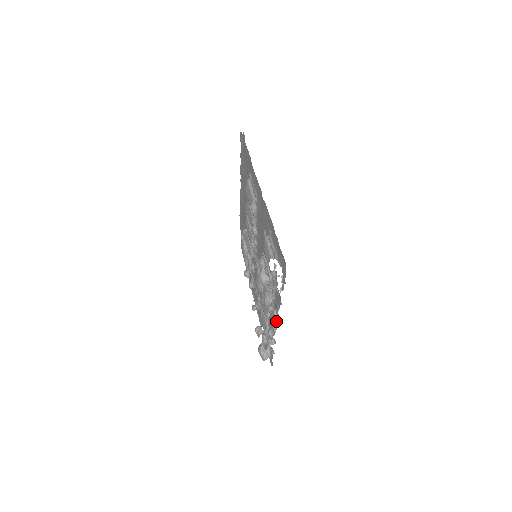
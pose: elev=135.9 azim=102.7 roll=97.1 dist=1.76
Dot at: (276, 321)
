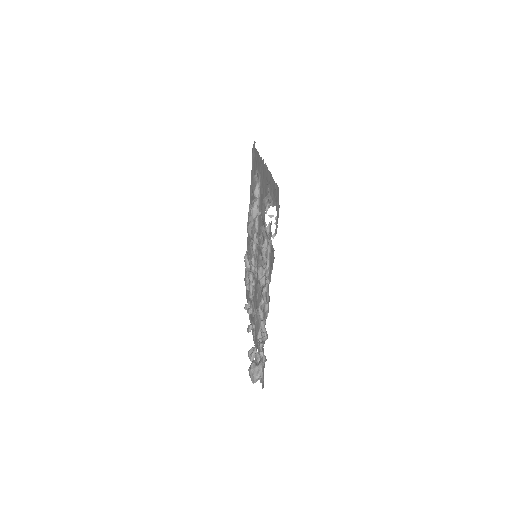
Dot at: (269, 300)
